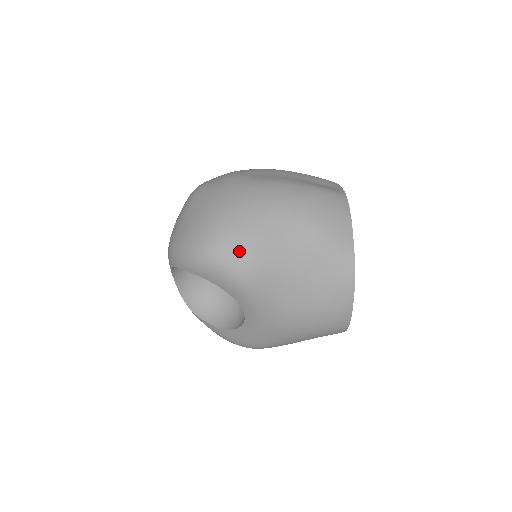
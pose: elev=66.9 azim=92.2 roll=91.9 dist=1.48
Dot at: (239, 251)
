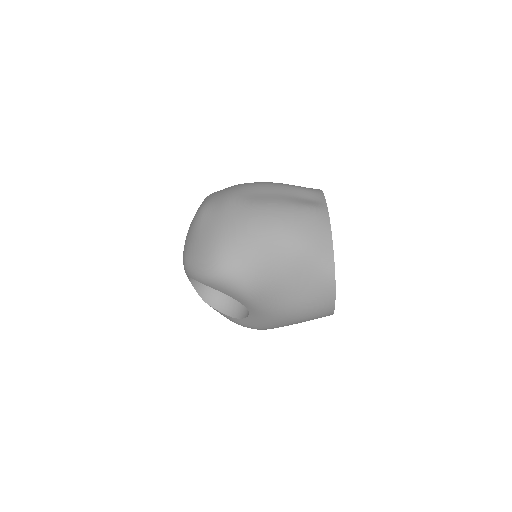
Dot at: (240, 270)
